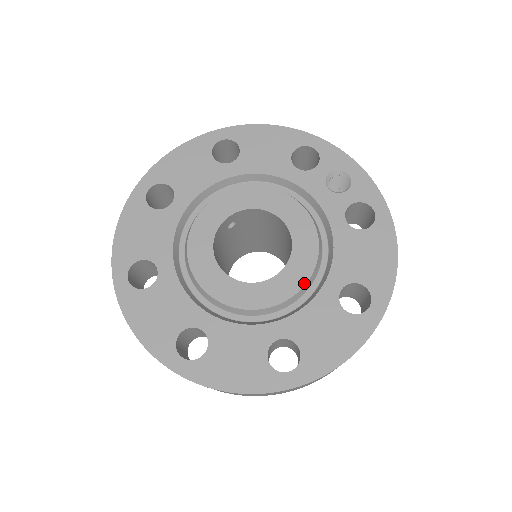
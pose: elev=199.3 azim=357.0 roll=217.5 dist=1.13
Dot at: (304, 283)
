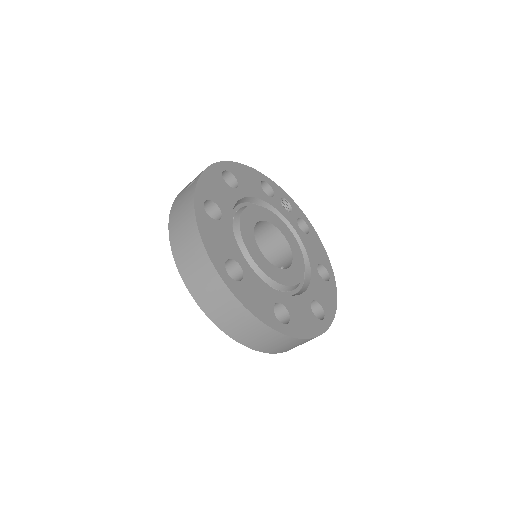
Dot at: (304, 266)
